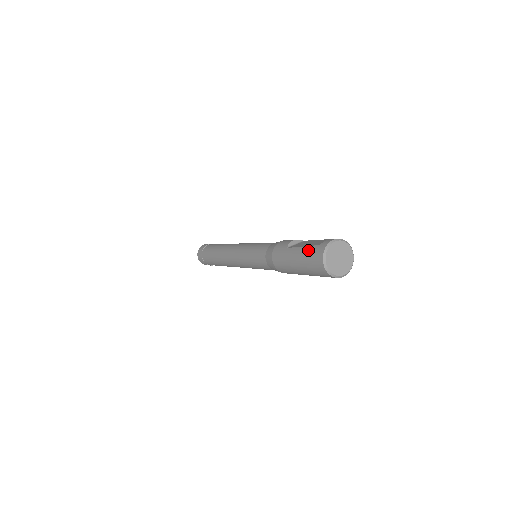
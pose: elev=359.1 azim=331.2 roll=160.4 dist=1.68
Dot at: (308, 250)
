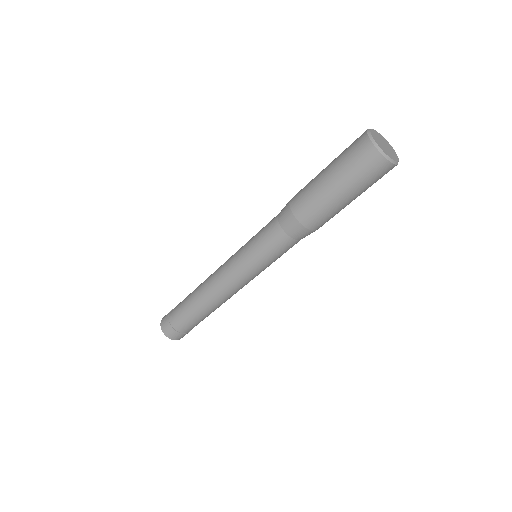
Dot at: occluded
